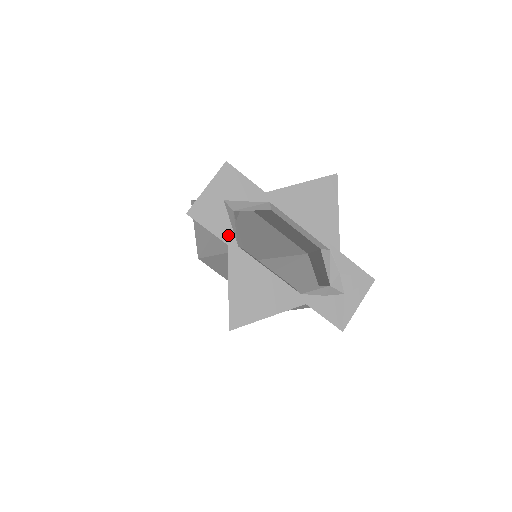
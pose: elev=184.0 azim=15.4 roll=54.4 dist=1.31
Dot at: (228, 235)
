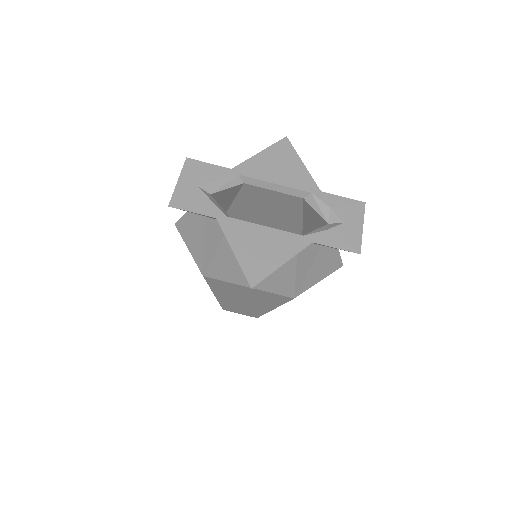
Dot at: (213, 211)
